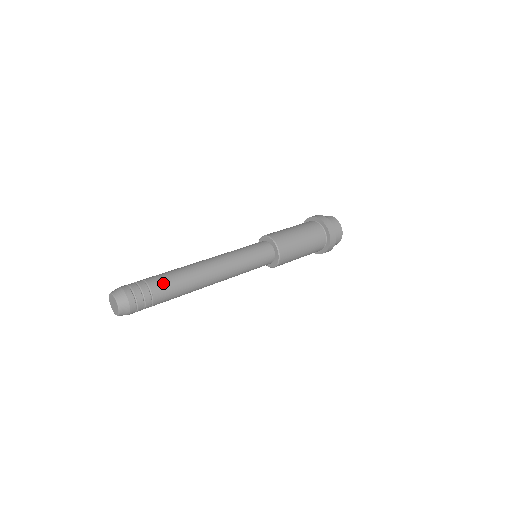
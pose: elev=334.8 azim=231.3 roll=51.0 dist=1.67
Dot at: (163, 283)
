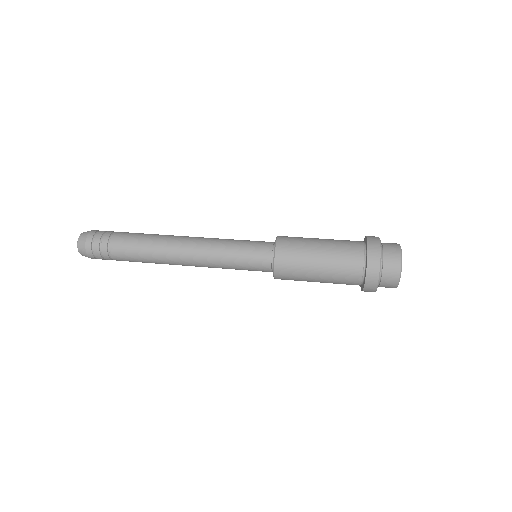
Dot at: (125, 237)
